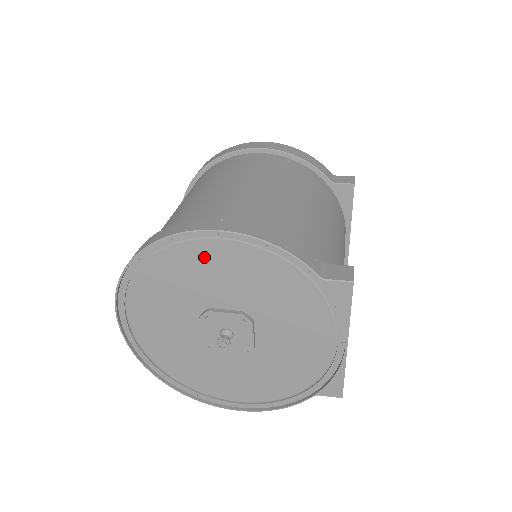
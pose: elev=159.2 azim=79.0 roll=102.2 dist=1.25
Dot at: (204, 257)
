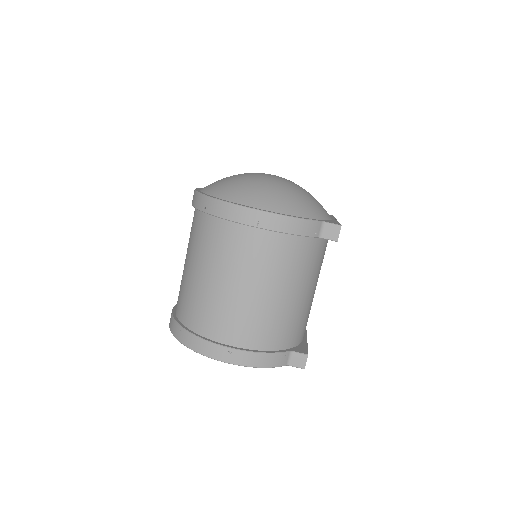
Dot at: occluded
